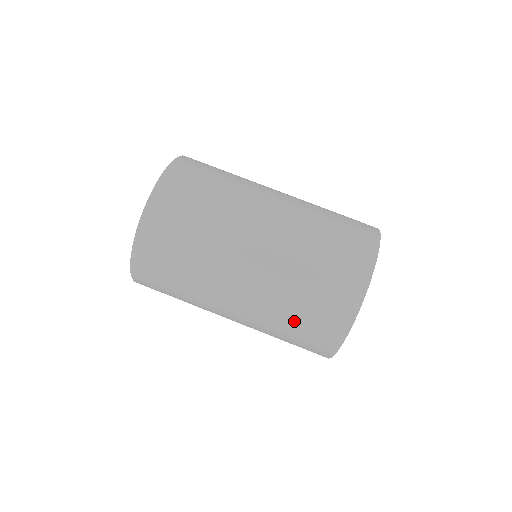
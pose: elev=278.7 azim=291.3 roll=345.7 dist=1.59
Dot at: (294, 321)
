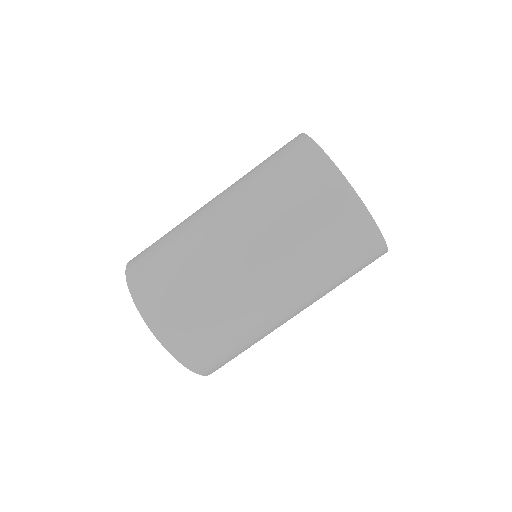
Dot at: (328, 256)
